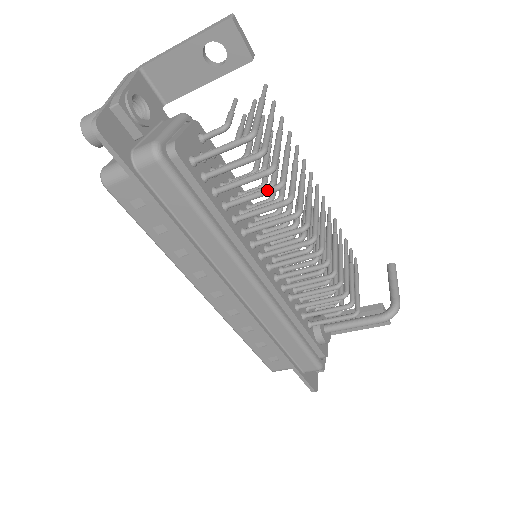
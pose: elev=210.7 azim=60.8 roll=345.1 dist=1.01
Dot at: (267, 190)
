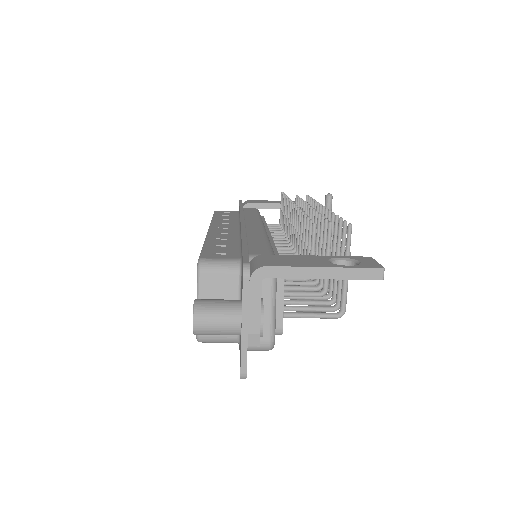
Dot at: occluded
